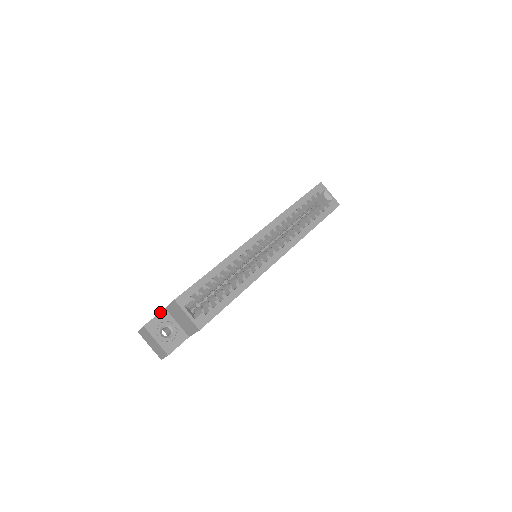
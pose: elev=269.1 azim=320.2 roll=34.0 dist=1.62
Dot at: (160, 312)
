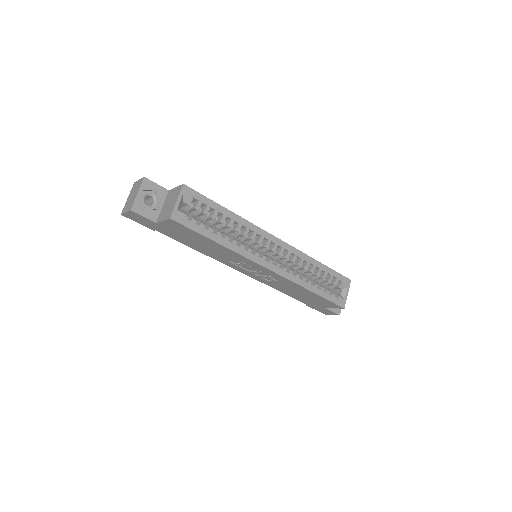
Dot at: (163, 187)
